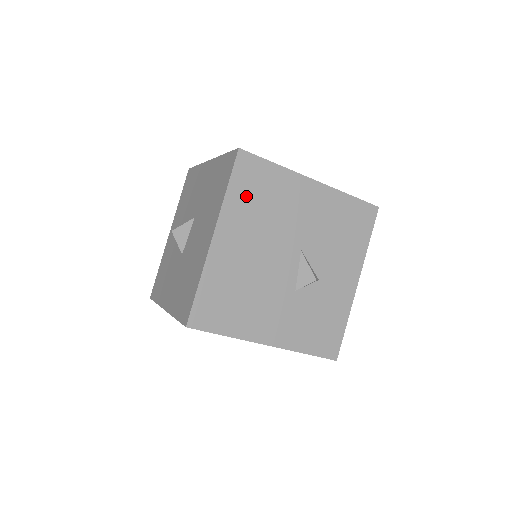
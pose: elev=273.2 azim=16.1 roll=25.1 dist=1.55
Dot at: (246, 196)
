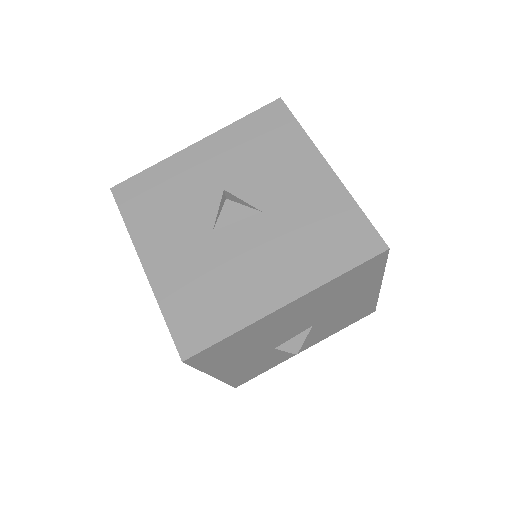
Dot at: (342, 283)
